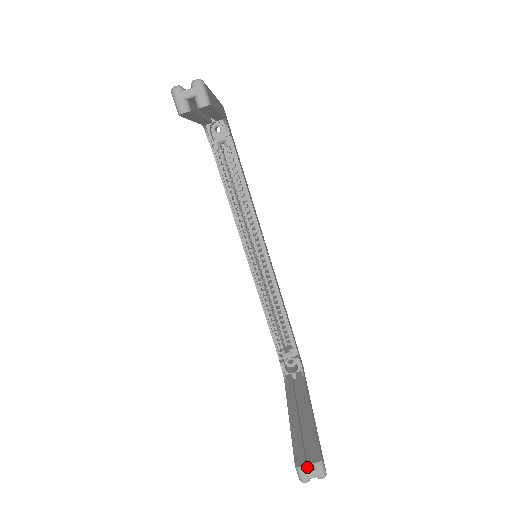
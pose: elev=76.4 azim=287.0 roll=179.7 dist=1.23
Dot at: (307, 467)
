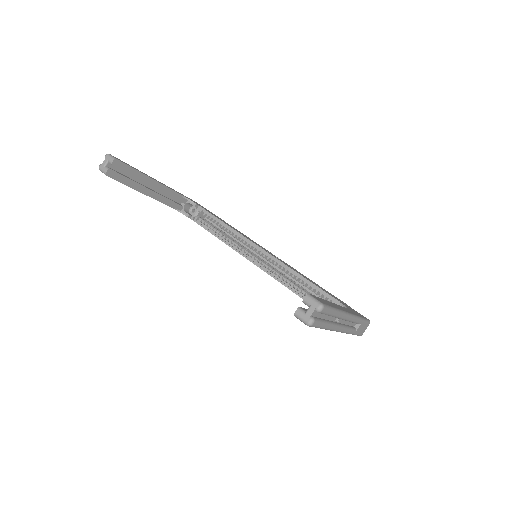
Dot at: (305, 311)
